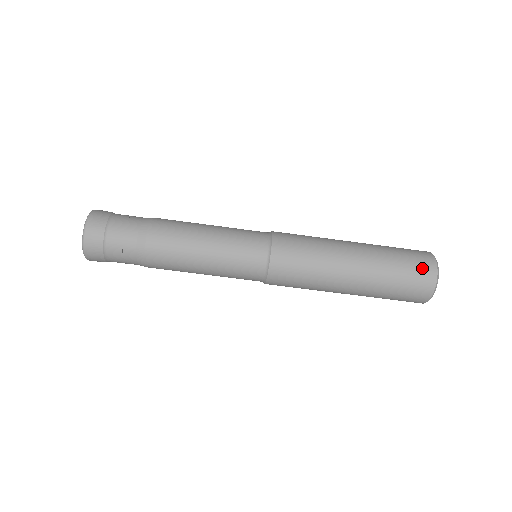
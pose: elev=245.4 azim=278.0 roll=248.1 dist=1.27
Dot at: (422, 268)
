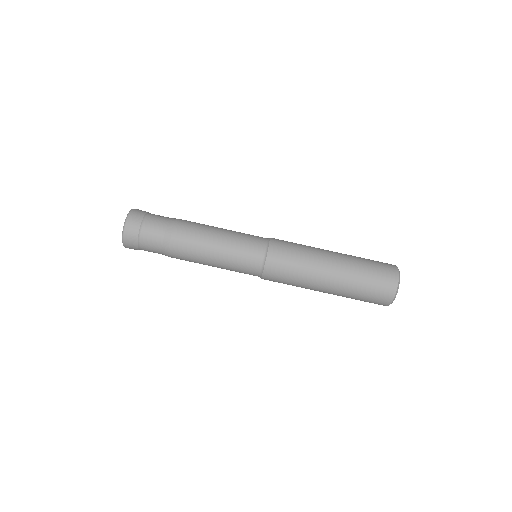
Dot at: (386, 267)
